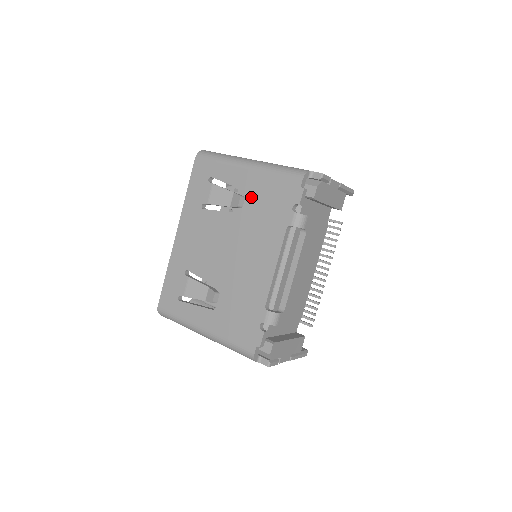
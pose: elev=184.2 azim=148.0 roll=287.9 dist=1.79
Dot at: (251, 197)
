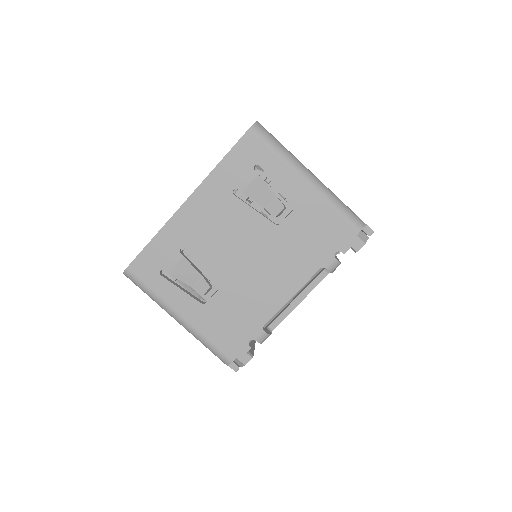
Dot at: (297, 217)
